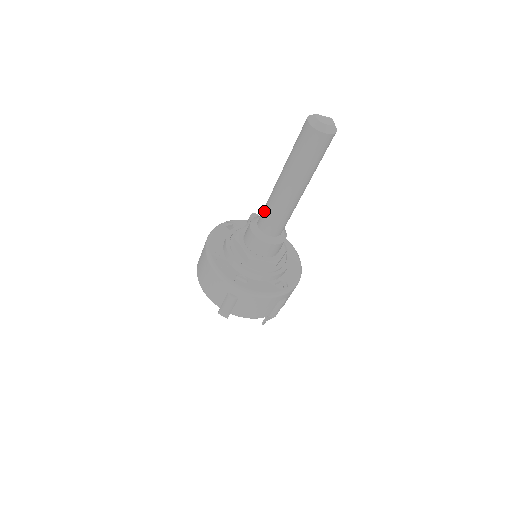
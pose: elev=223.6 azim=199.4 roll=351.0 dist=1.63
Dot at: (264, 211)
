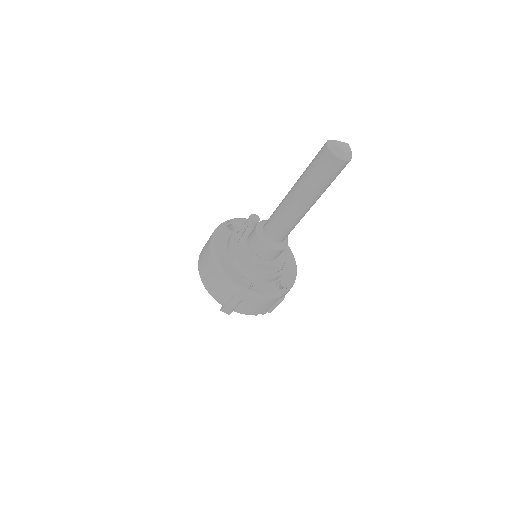
Dot at: (272, 220)
